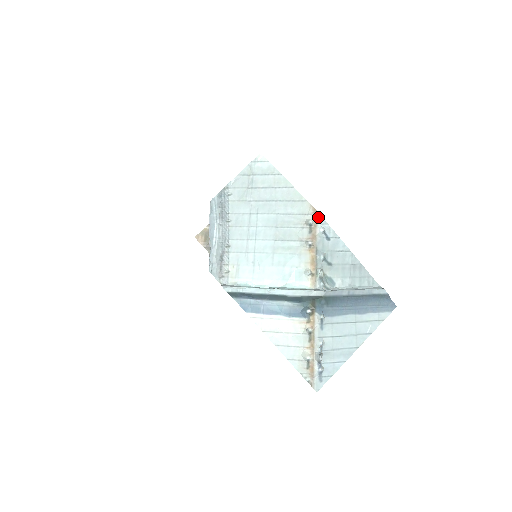
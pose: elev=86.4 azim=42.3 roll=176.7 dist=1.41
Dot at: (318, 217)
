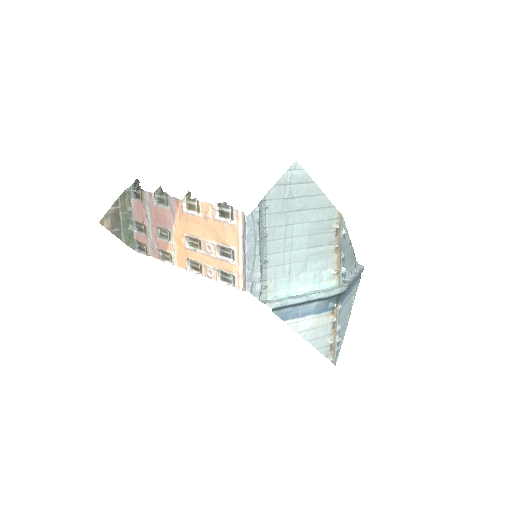
Dot at: (342, 220)
